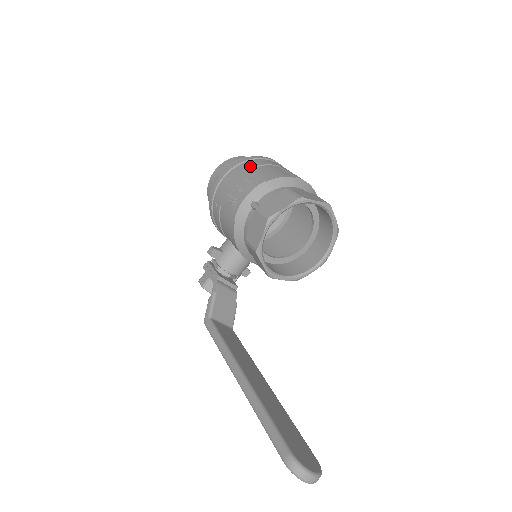
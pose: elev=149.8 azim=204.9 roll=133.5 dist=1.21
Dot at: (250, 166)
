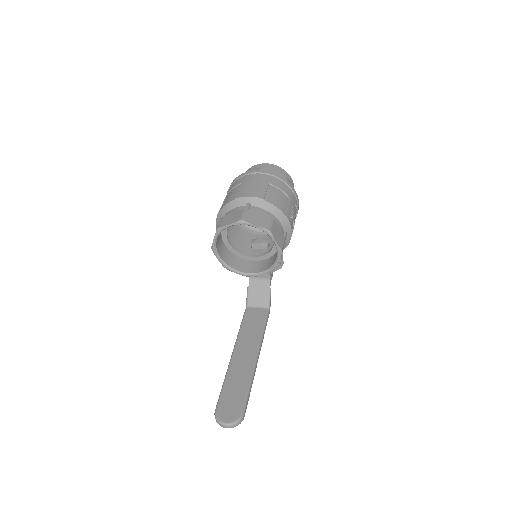
Dot at: (227, 194)
